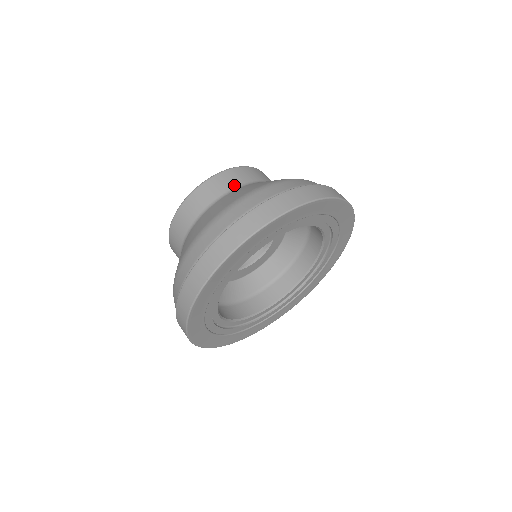
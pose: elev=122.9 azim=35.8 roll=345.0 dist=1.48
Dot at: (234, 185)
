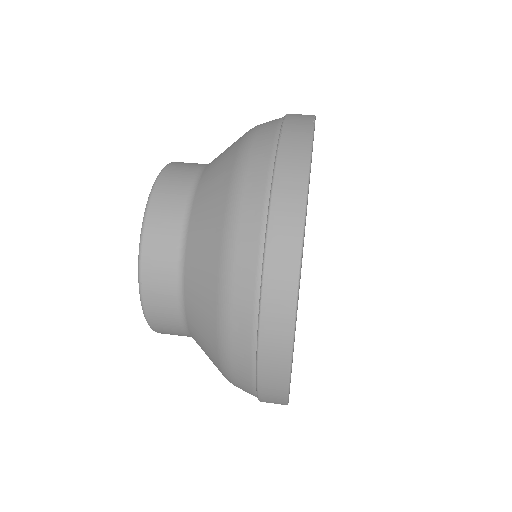
Dot at: occluded
